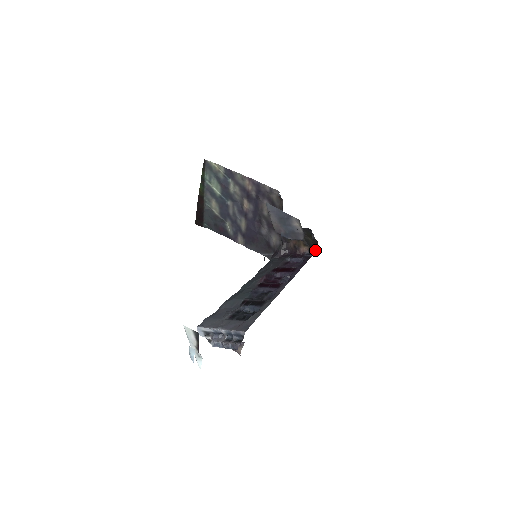
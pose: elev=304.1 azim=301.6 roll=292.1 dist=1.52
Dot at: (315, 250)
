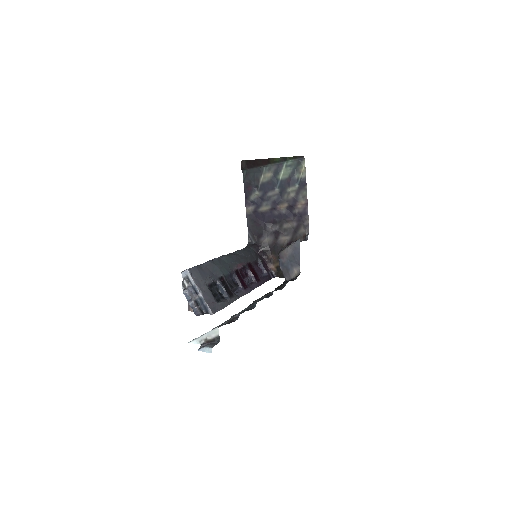
Dot at: (277, 276)
